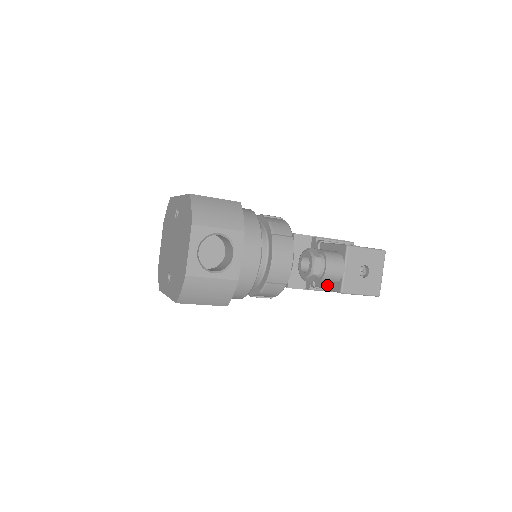
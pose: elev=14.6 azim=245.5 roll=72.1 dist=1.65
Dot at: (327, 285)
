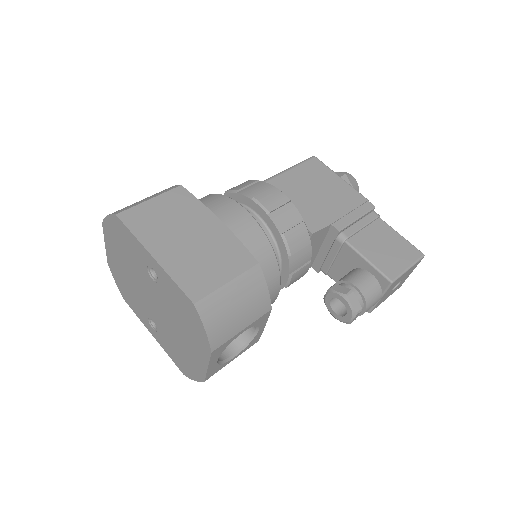
Dot at: occluded
